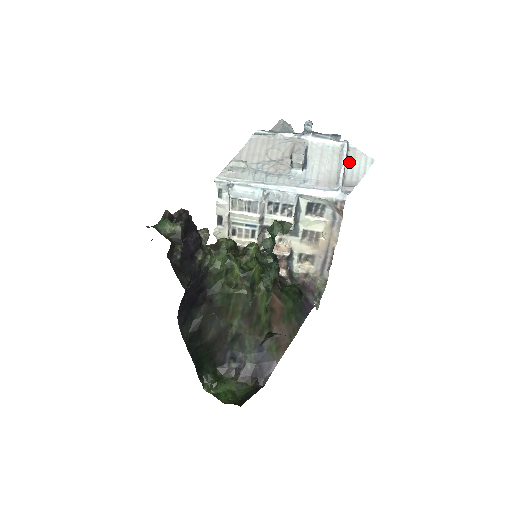
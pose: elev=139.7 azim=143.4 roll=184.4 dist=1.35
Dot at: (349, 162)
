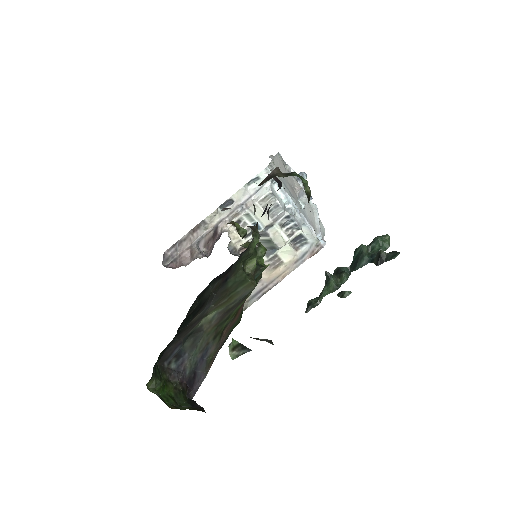
Dot at: occluded
